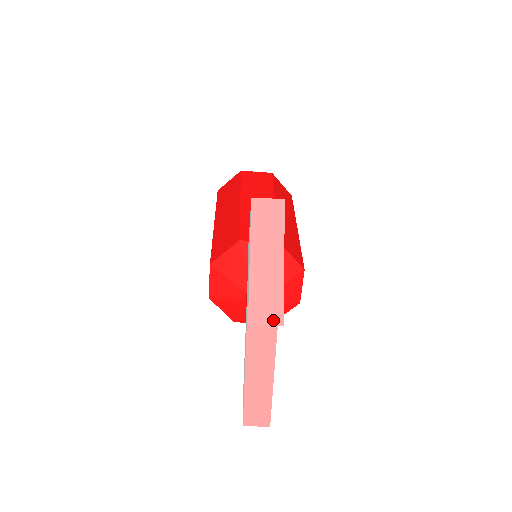
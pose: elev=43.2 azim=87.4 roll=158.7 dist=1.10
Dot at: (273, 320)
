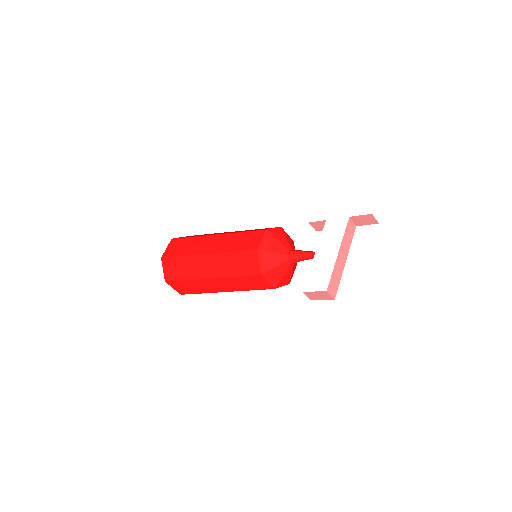
Dot at: occluded
